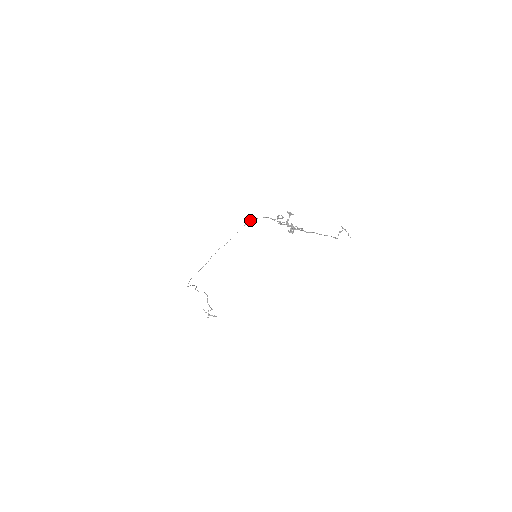
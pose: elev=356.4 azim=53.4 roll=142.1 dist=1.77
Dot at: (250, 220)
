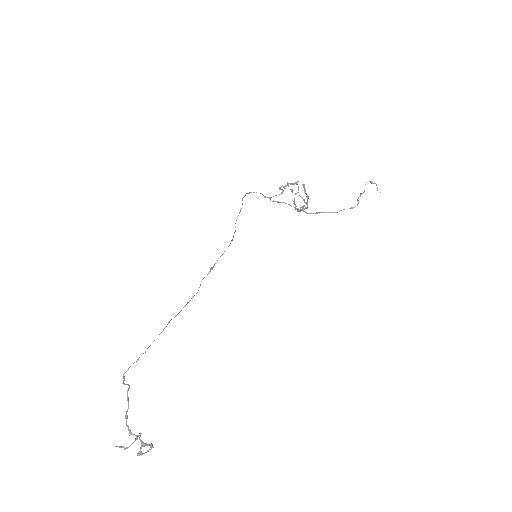
Dot at: occluded
